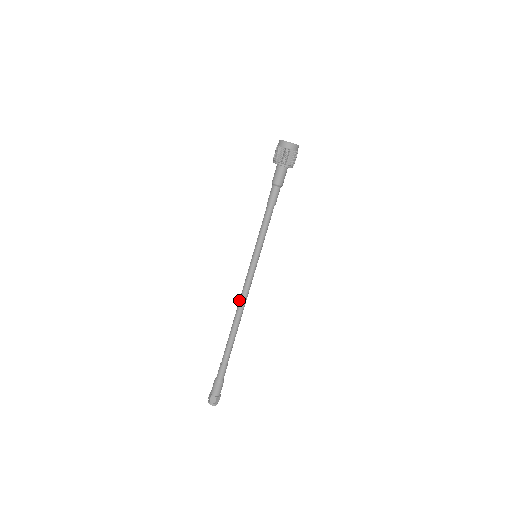
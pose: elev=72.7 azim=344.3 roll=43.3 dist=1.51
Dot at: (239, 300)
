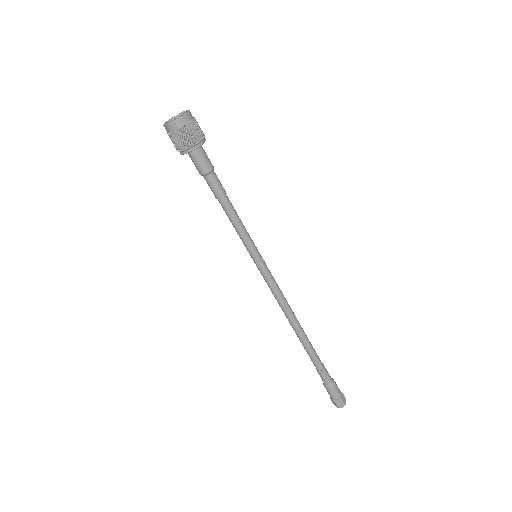
Dot at: occluded
